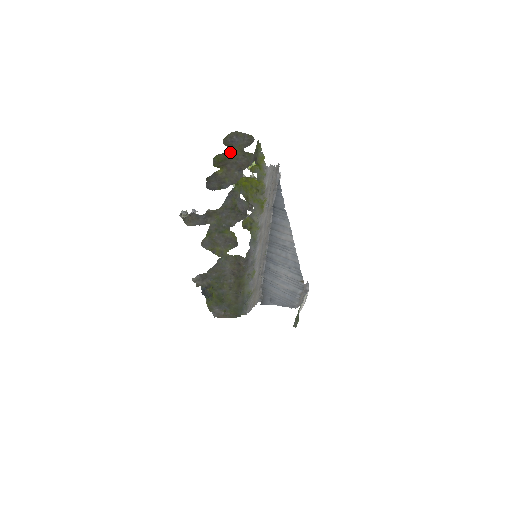
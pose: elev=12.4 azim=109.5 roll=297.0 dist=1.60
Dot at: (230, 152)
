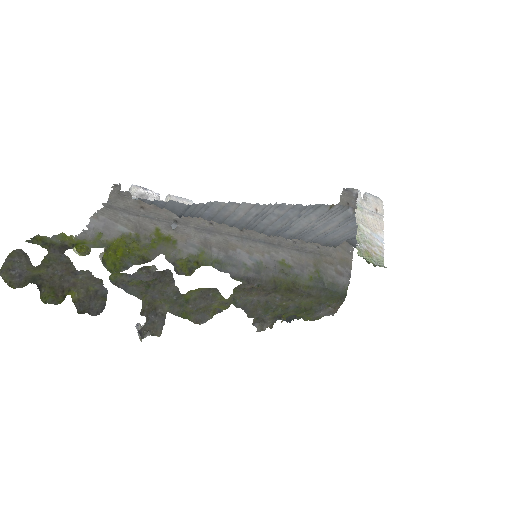
Dot at: (41, 280)
